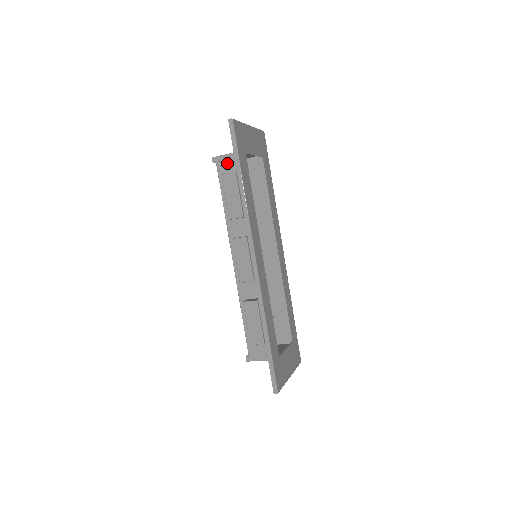
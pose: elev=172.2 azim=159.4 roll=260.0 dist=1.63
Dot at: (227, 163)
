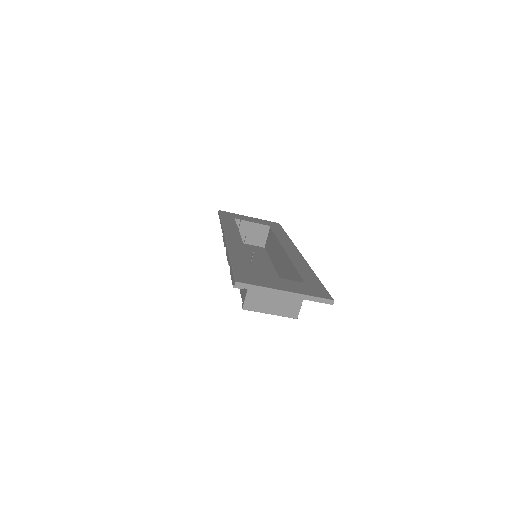
Dot at: occluded
